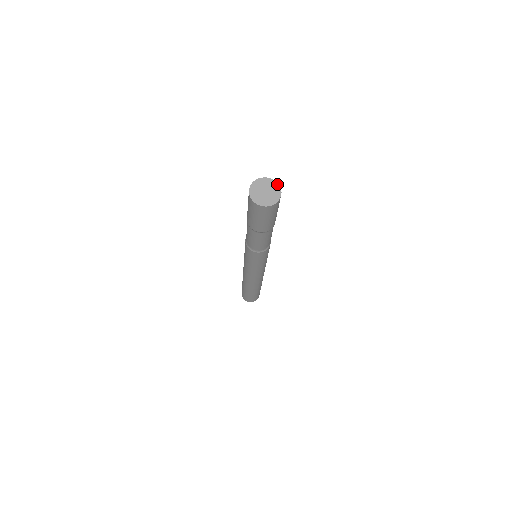
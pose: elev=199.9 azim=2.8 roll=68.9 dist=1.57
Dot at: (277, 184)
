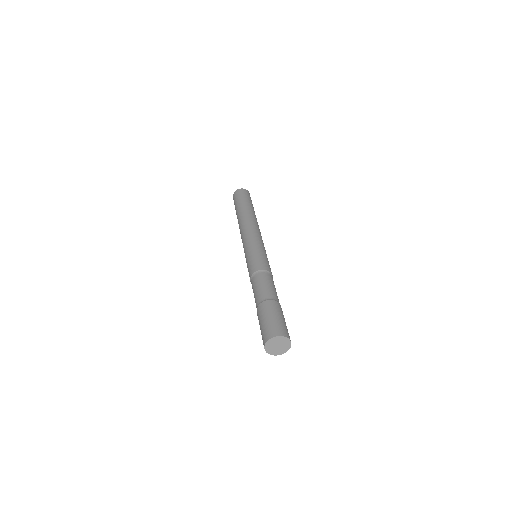
Dot at: (282, 337)
